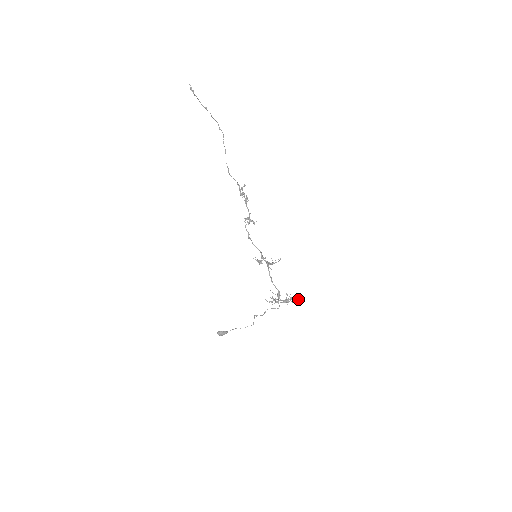
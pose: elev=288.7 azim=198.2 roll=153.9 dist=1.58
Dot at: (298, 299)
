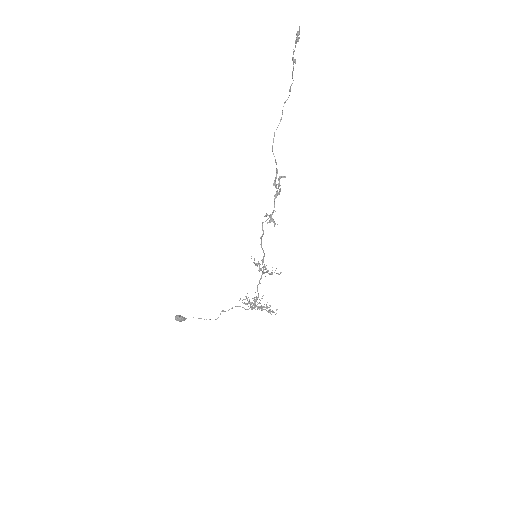
Dot at: (274, 312)
